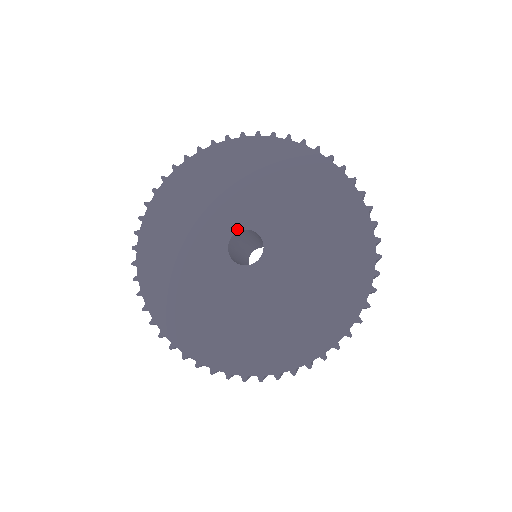
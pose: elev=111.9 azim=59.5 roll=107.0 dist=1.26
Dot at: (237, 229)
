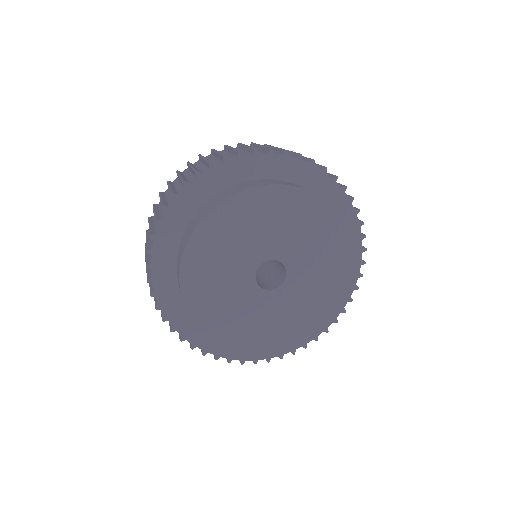
Dot at: (273, 257)
